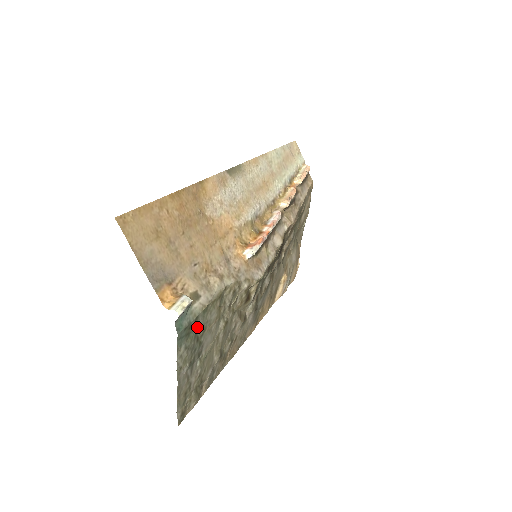
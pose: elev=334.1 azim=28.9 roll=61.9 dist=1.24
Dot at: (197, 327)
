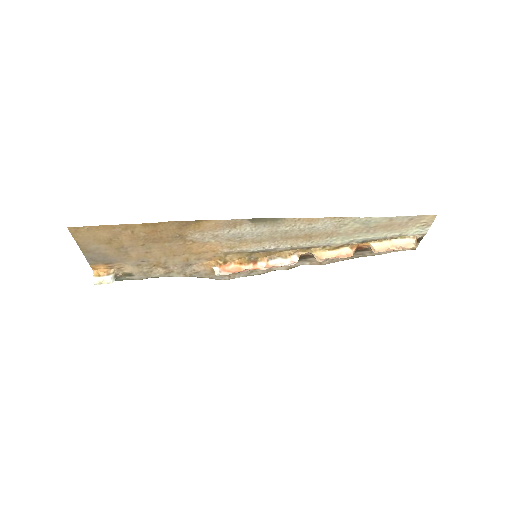
Dot at: occluded
